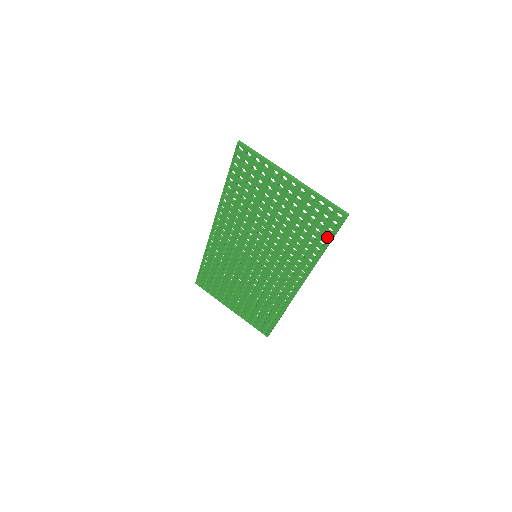
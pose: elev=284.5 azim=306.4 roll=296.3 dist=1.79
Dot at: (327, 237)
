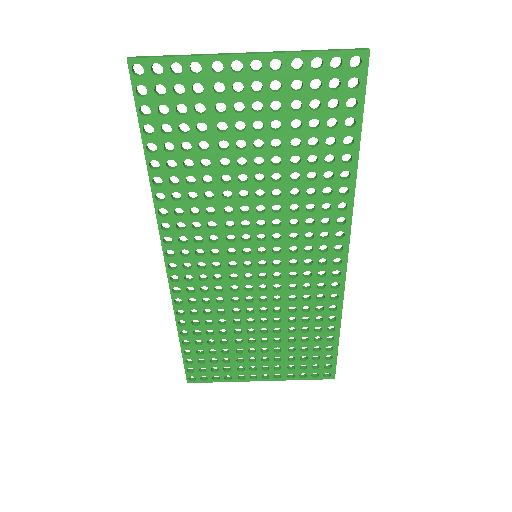
Dot at: occluded
